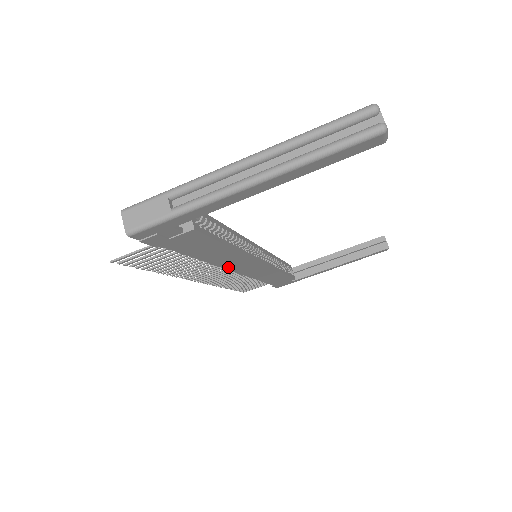
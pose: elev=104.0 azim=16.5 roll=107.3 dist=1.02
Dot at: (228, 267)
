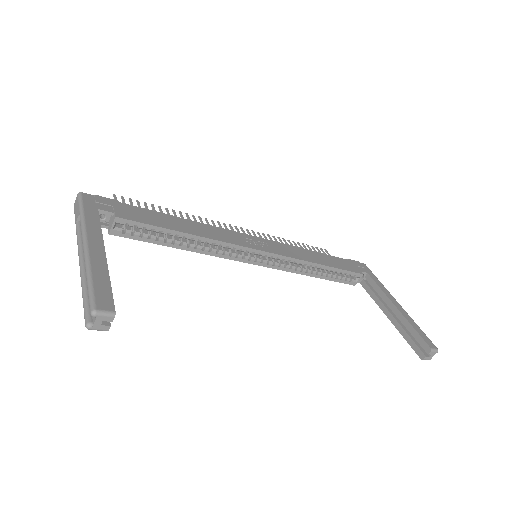
Dot at: occluded
